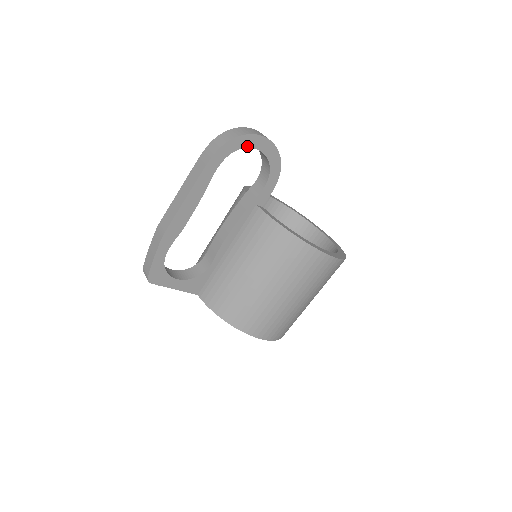
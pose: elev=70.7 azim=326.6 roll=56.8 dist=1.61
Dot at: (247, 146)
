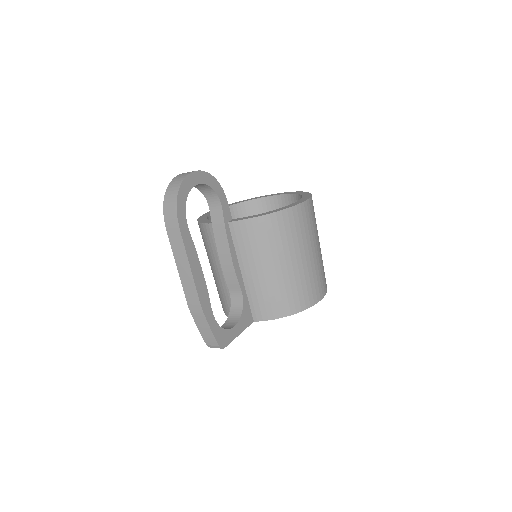
Dot at: (189, 190)
